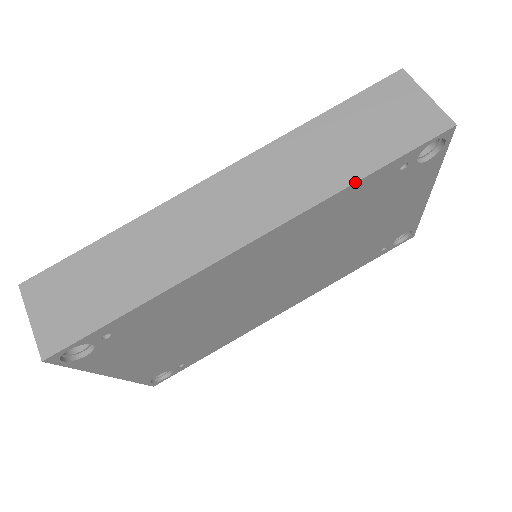
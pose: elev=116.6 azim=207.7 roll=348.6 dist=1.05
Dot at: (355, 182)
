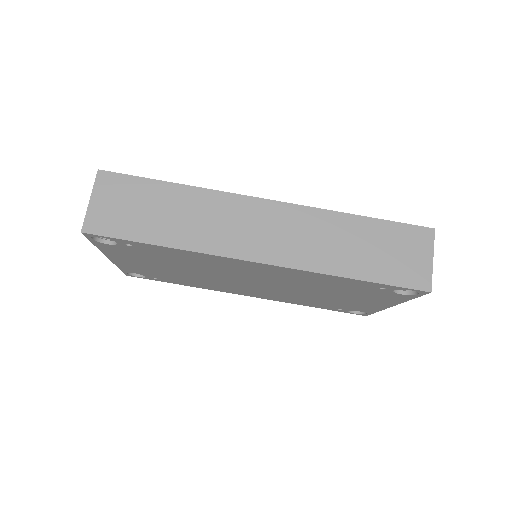
Dot at: (345, 277)
